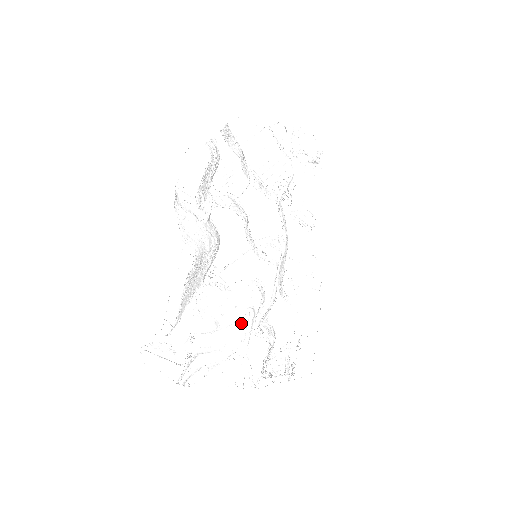
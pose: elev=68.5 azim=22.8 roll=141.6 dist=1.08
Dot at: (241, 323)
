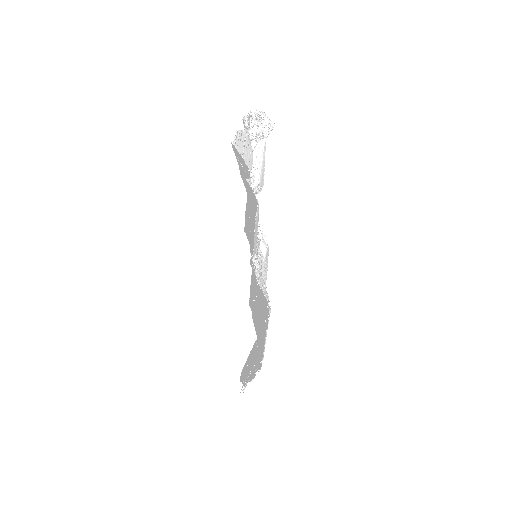
Dot at: occluded
